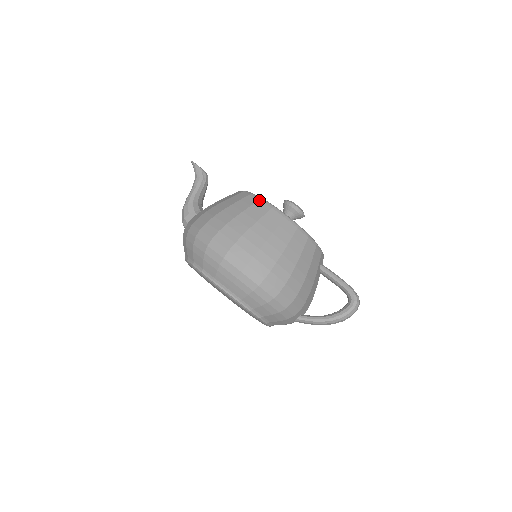
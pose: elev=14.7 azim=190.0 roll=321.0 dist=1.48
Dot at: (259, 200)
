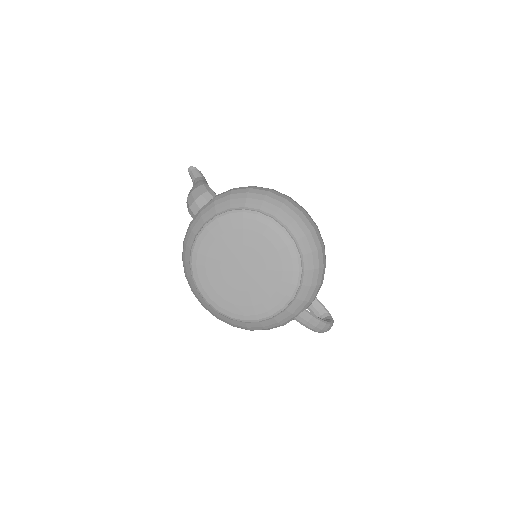
Dot at: occluded
